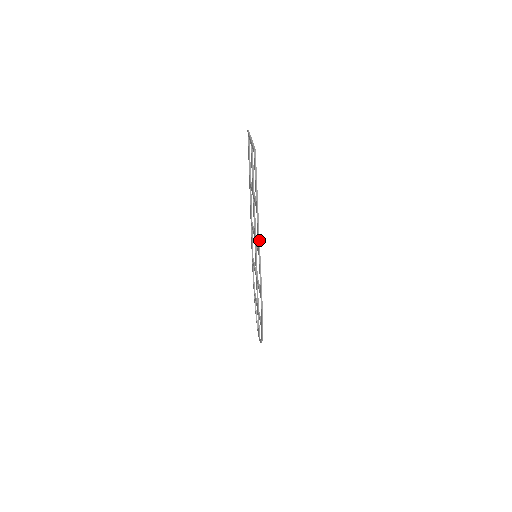
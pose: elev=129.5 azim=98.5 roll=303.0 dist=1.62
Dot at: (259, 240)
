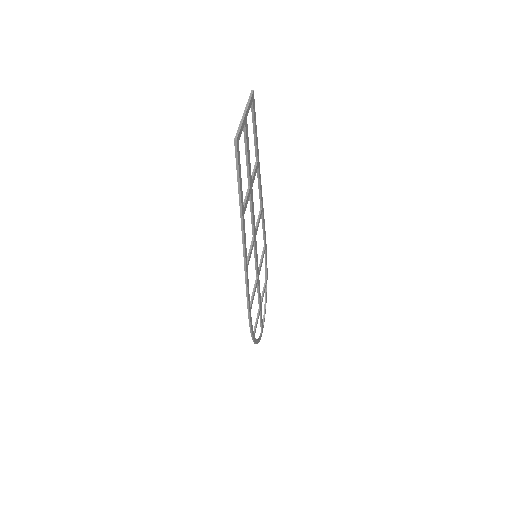
Dot at: (244, 253)
